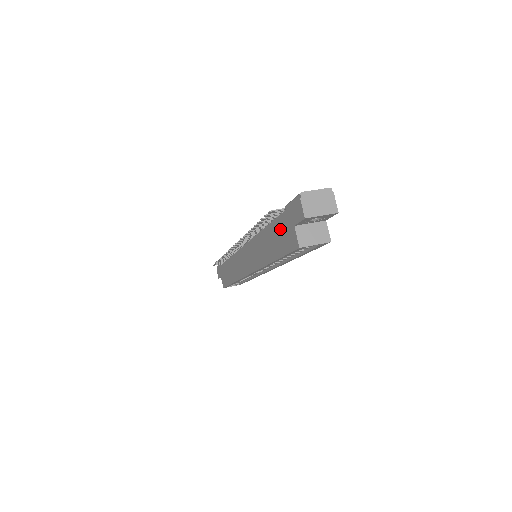
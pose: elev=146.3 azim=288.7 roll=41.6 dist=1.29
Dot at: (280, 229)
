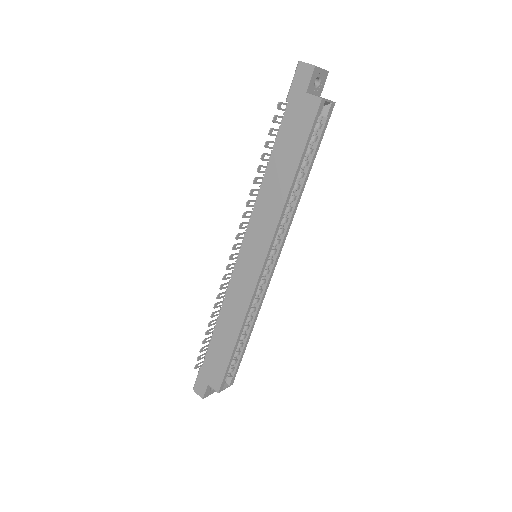
Dot at: (290, 127)
